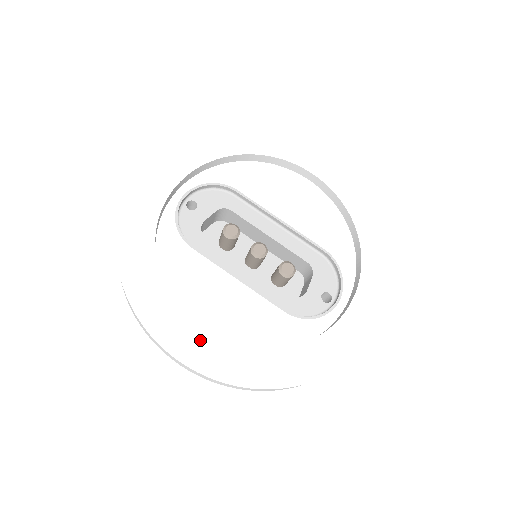
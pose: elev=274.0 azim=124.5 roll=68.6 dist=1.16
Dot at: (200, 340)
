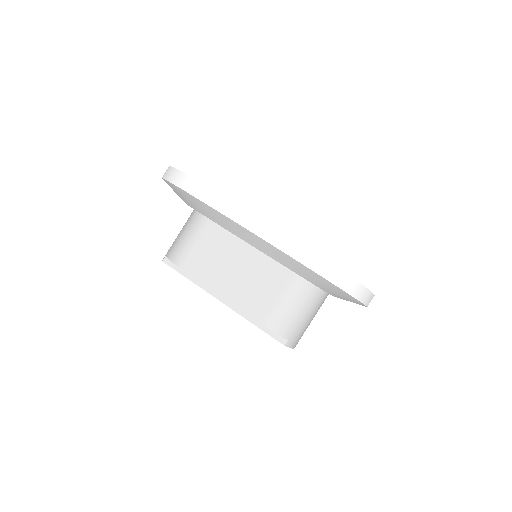
Dot at: occluded
